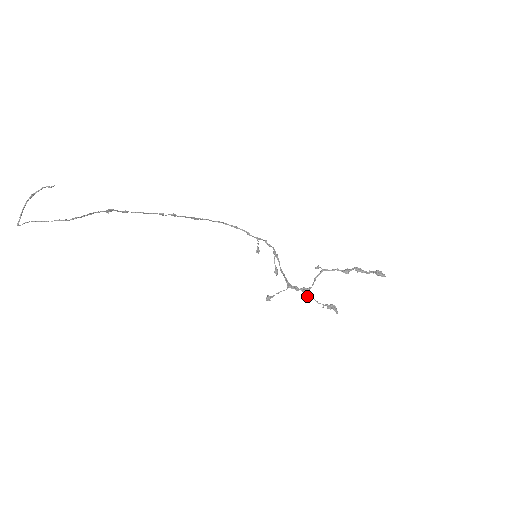
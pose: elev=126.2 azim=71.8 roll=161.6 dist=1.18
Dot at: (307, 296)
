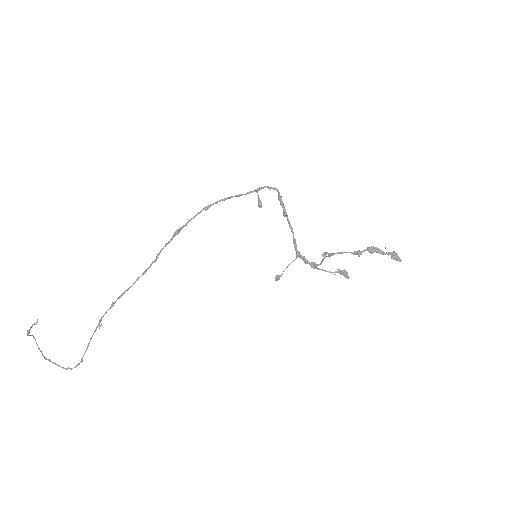
Dot at: occluded
